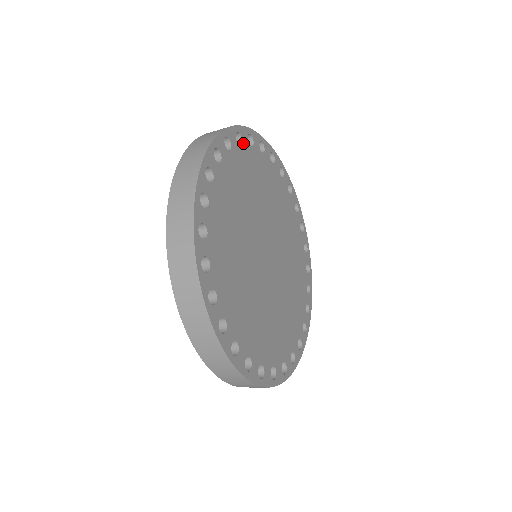
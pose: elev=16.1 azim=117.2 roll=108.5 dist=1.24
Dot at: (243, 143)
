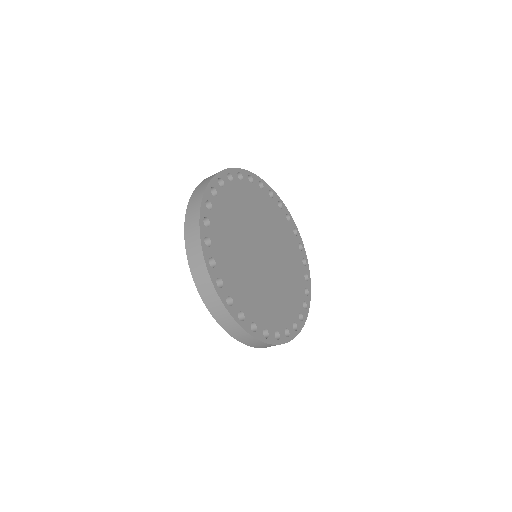
Dot at: (212, 203)
